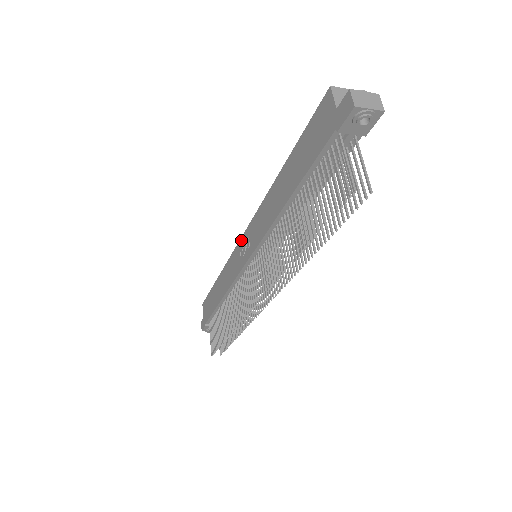
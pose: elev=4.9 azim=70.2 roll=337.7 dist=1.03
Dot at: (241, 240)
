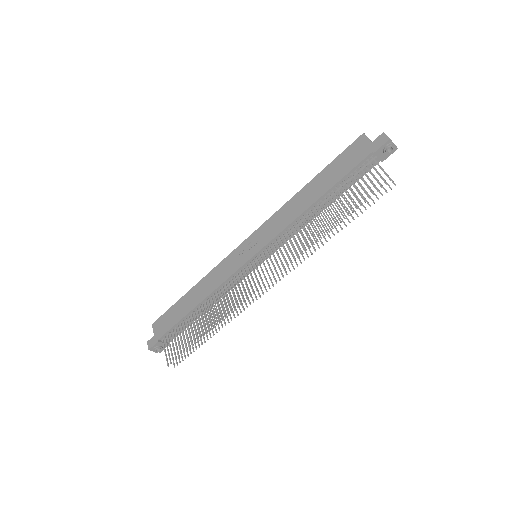
Dot at: (242, 245)
